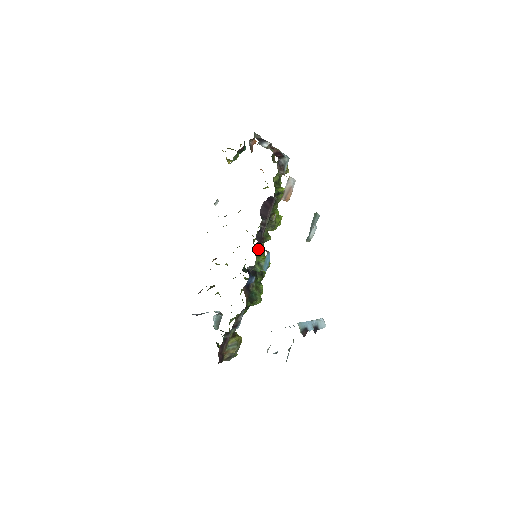
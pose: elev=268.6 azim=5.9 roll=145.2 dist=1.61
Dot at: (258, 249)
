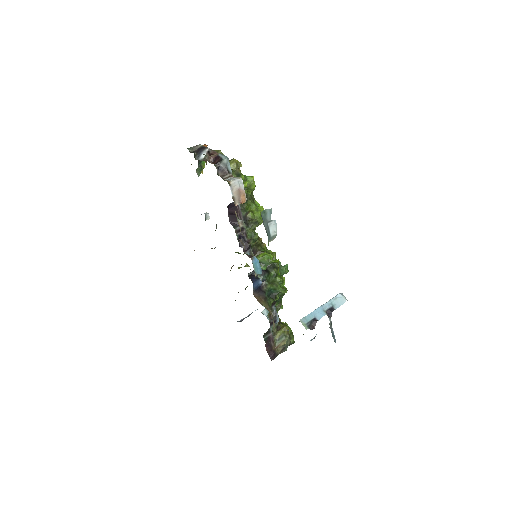
Dot at: (253, 250)
